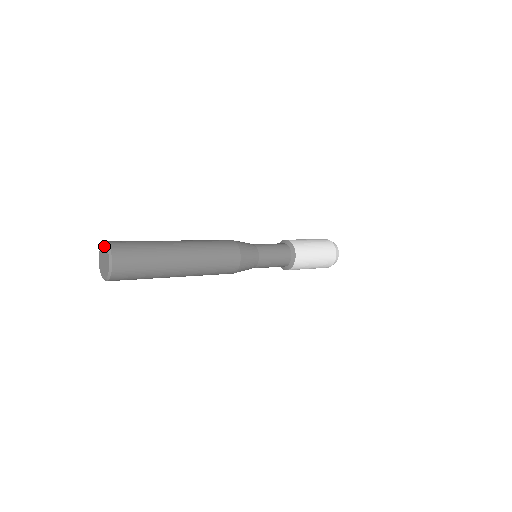
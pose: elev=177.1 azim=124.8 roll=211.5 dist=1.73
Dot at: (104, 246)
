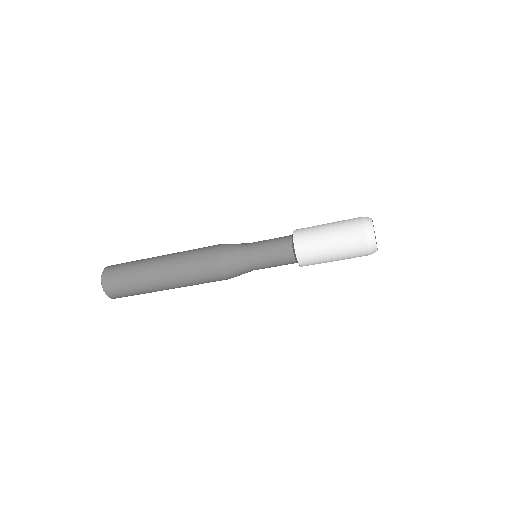
Dot at: occluded
